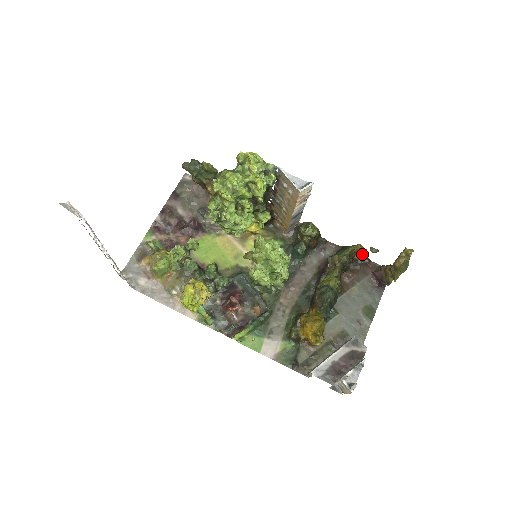
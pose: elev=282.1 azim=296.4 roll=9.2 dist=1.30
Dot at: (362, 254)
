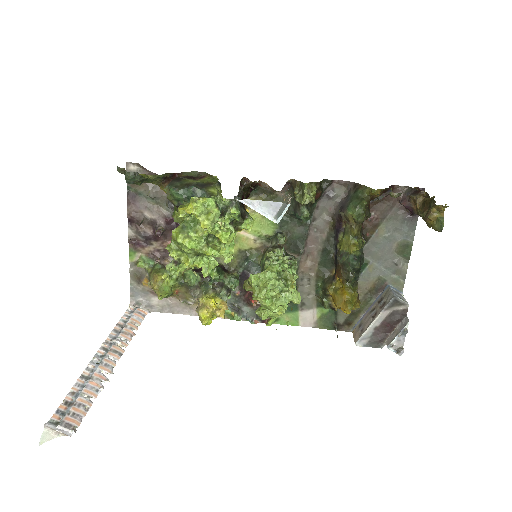
Dot at: (381, 191)
